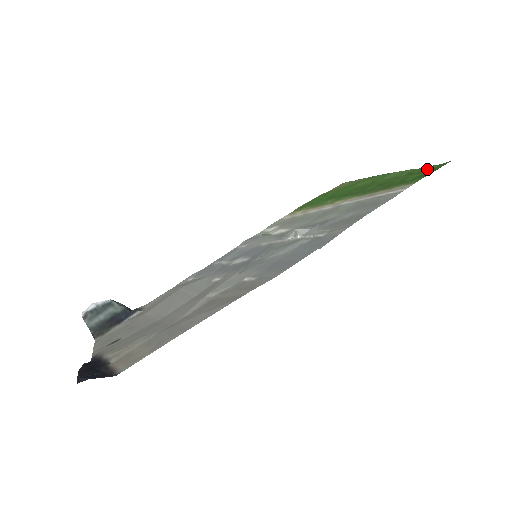
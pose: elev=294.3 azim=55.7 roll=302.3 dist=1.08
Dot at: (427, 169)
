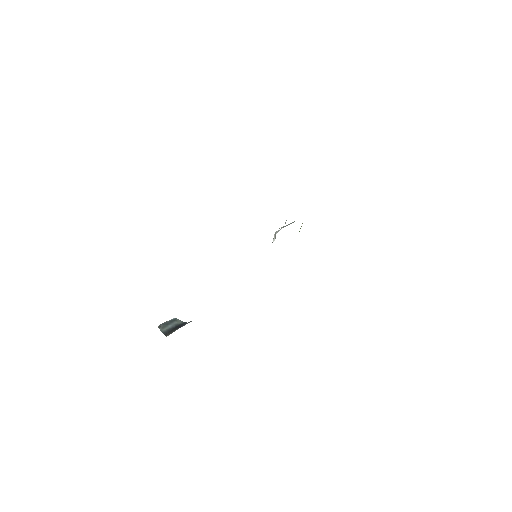
Dot at: occluded
